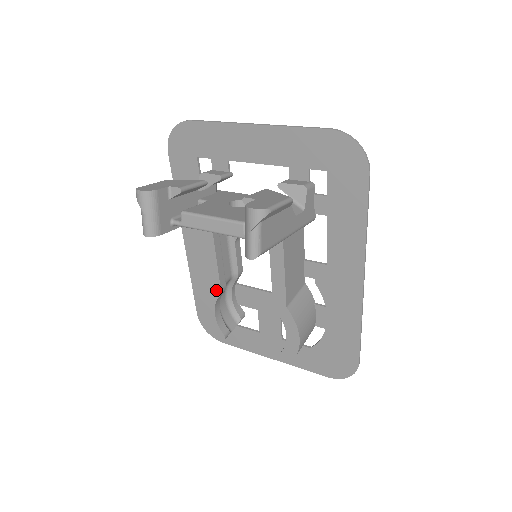
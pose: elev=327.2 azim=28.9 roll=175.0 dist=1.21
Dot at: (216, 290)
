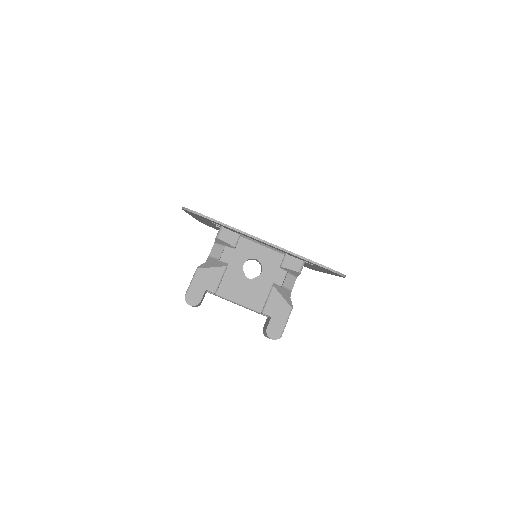
Dot at: occluded
